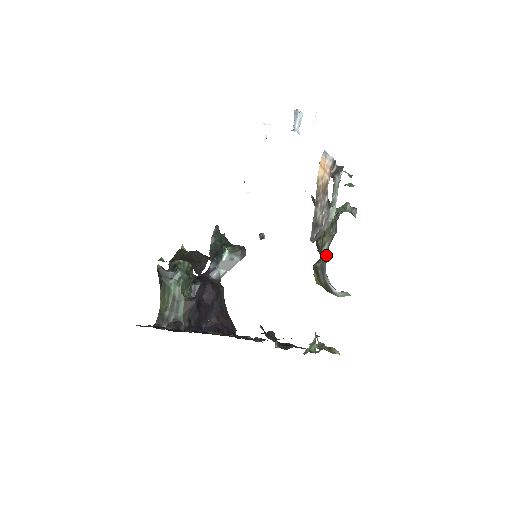
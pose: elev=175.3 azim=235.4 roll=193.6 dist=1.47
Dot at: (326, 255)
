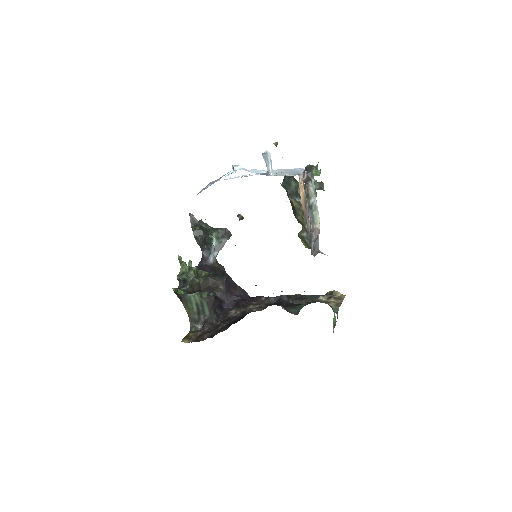
Dot at: occluded
